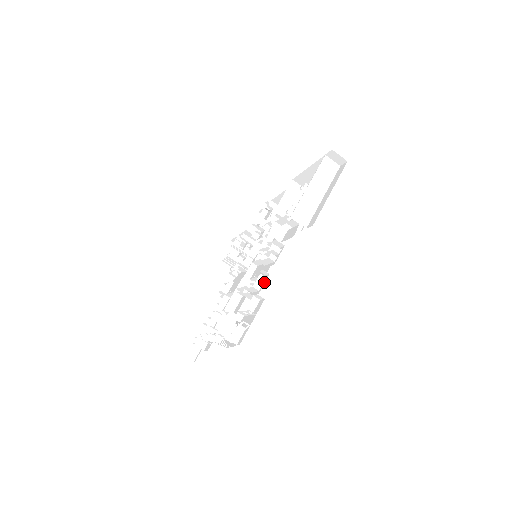
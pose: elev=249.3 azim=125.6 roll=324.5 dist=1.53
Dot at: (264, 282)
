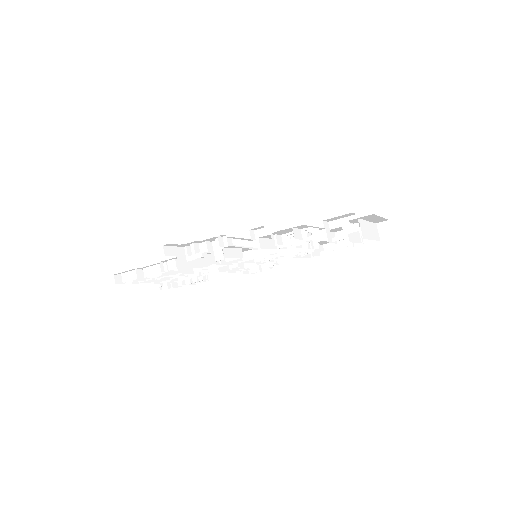
Dot at: occluded
